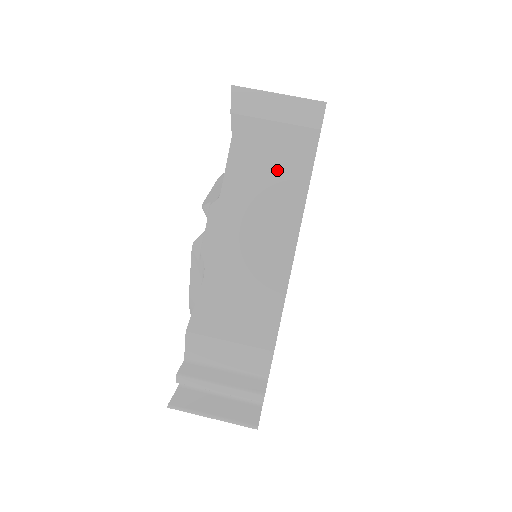
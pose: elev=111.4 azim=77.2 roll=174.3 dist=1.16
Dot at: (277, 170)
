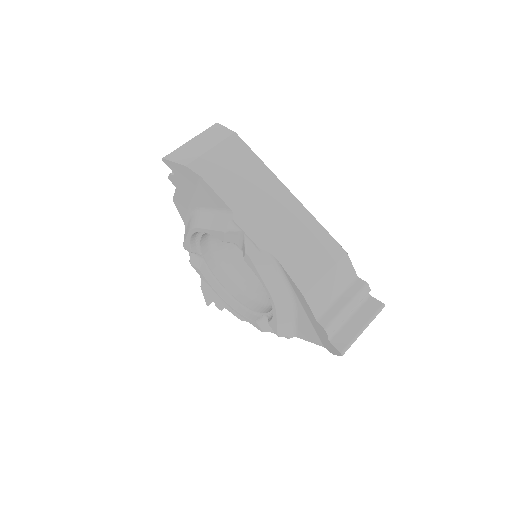
Dot at: (241, 170)
